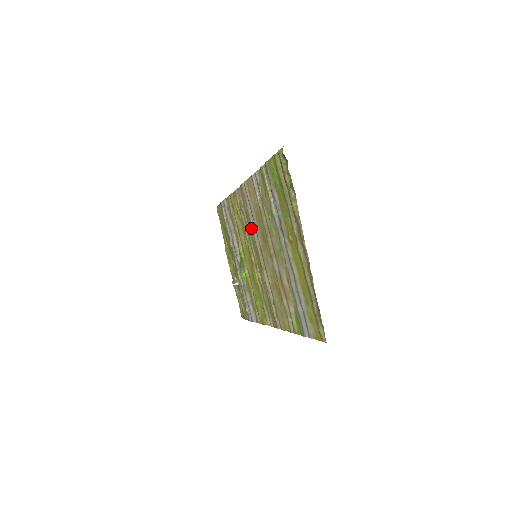
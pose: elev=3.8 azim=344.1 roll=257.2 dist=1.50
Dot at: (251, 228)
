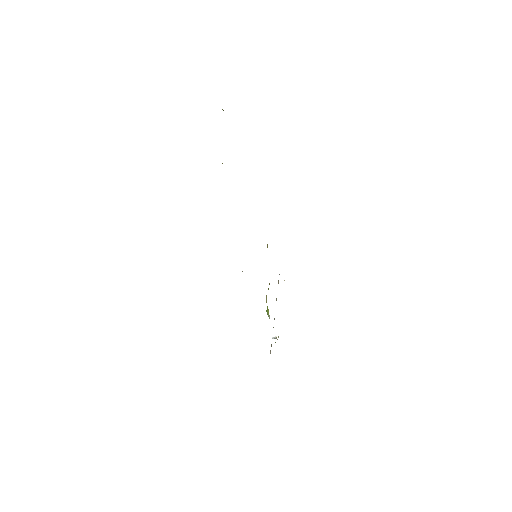
Dot at: occluded
